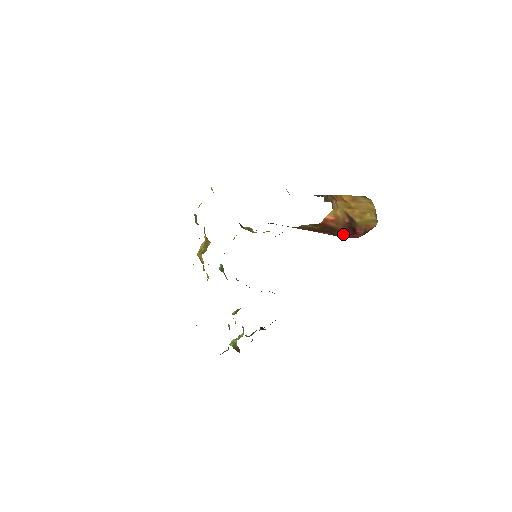
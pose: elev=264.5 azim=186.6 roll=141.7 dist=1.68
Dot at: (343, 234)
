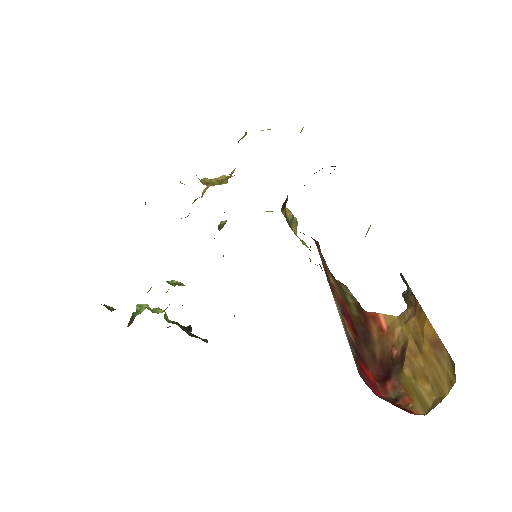
Dot at: (369, 362)
